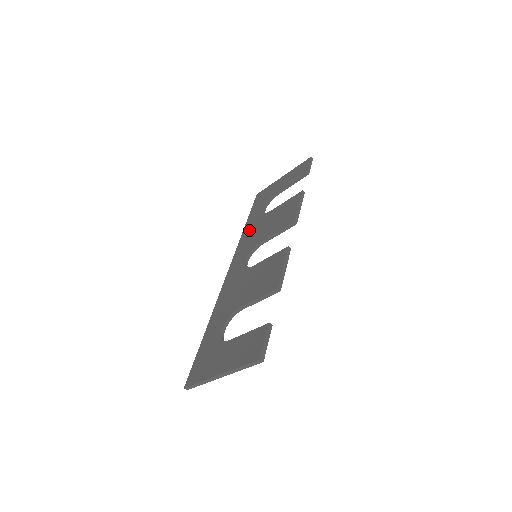
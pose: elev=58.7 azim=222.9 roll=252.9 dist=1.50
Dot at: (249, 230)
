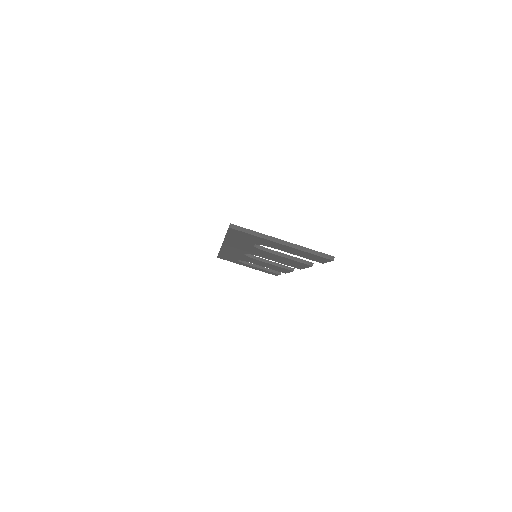
Dot at: occluded
